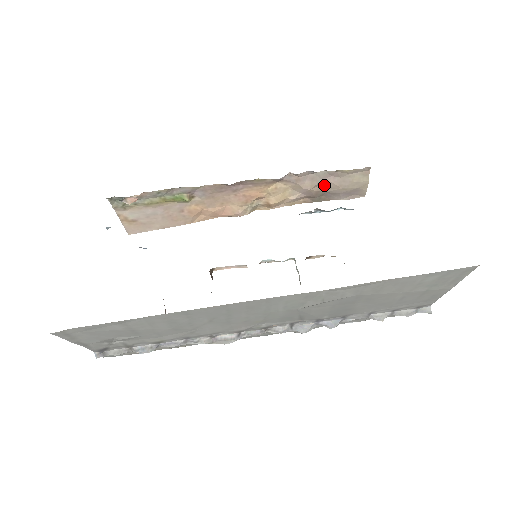
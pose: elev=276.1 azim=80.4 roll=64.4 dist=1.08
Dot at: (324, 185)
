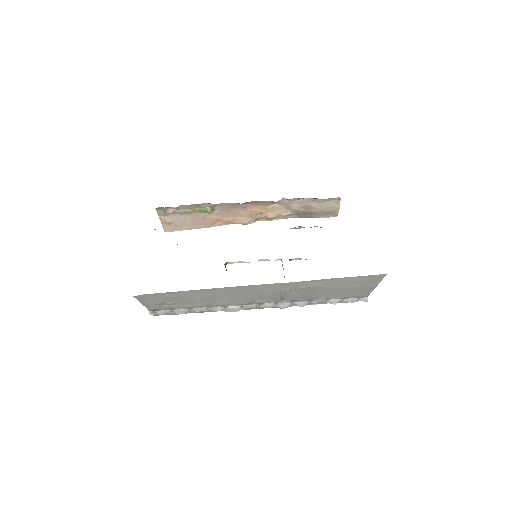
Dot at: (308, 207)
